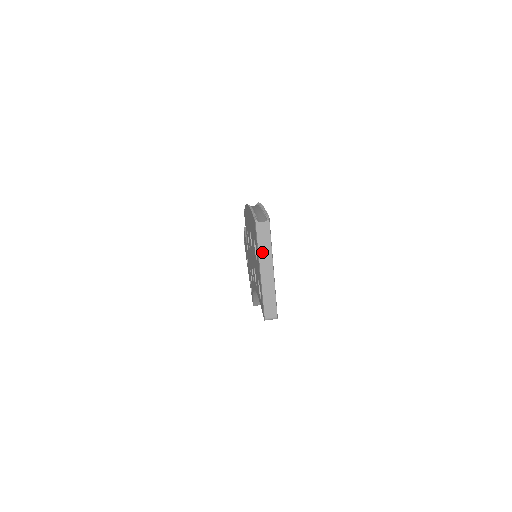
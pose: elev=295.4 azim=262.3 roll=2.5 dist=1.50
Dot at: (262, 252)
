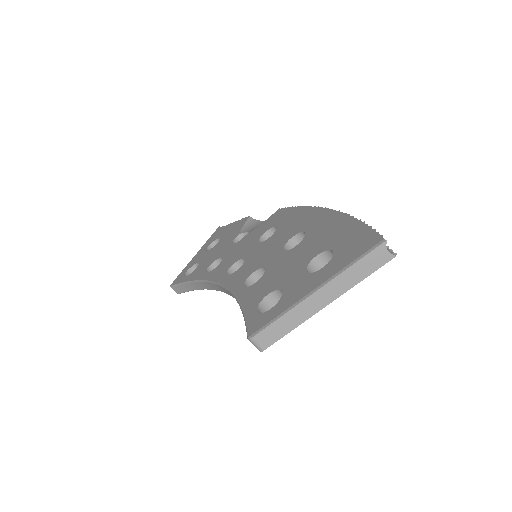
Dot at: (346, 276)
